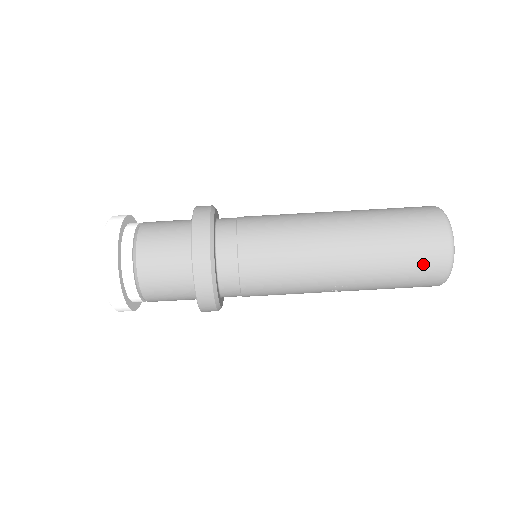
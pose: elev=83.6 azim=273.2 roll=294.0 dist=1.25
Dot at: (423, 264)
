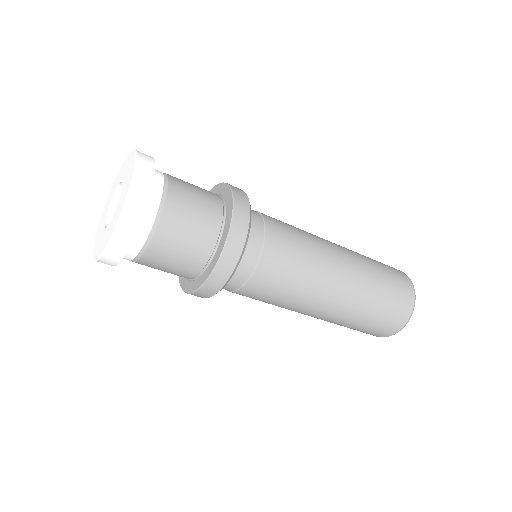
Dot at: (364, 332)
